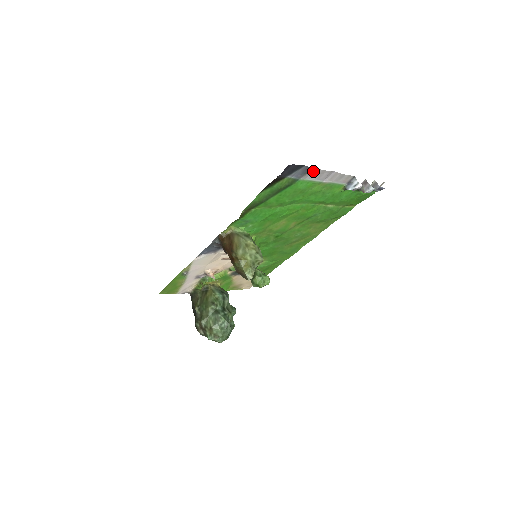
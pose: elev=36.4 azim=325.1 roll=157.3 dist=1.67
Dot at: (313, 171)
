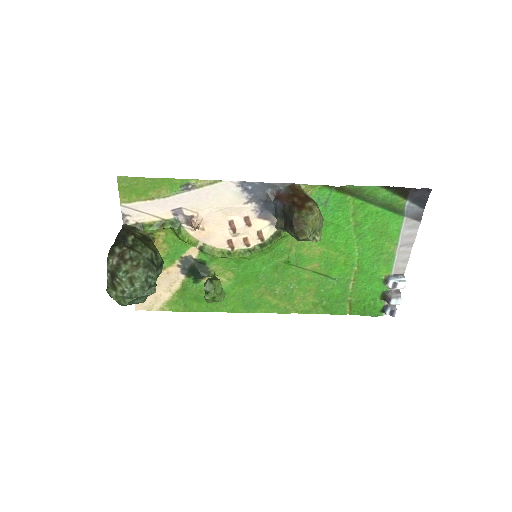
Dot at: (415, 223)
